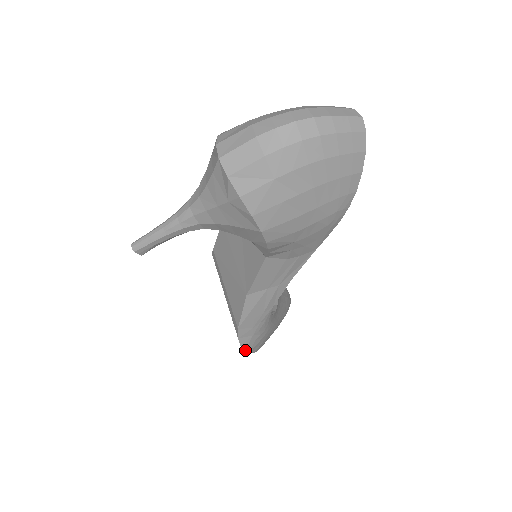
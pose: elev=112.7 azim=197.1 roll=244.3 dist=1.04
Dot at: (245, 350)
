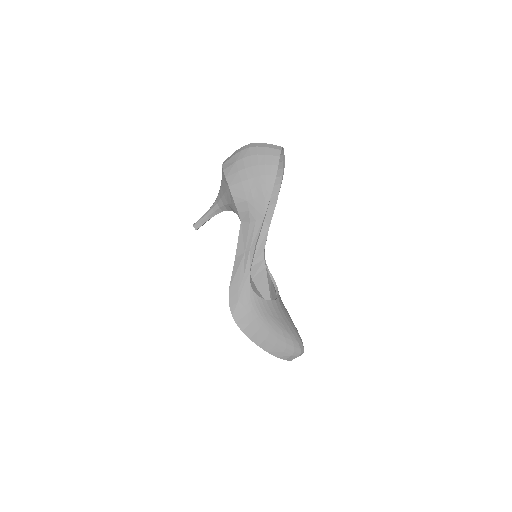
Dot at: (233, 316)
